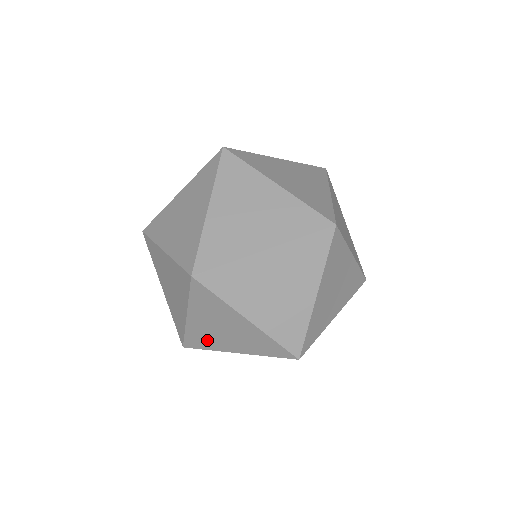
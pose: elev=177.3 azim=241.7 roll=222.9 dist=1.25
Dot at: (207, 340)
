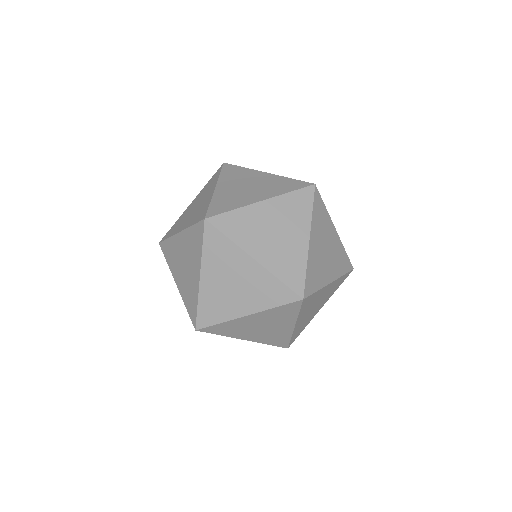
Dot at: occluded
